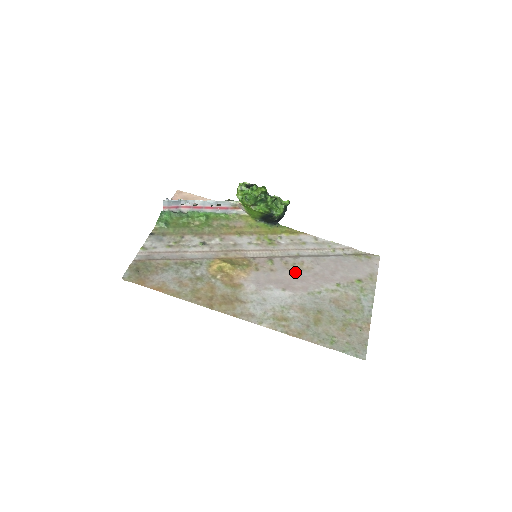
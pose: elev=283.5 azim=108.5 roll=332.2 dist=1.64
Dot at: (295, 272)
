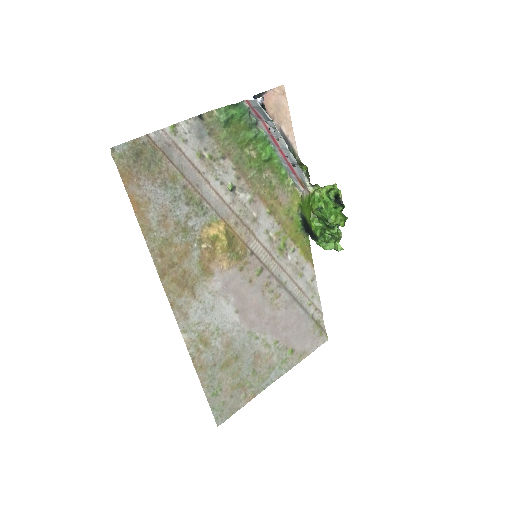
Dot at: (264, 301)
